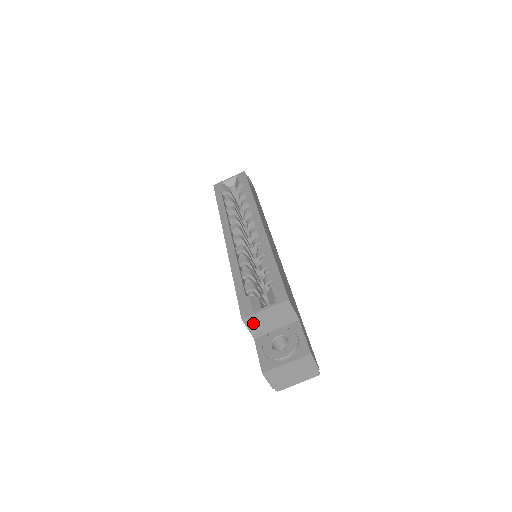
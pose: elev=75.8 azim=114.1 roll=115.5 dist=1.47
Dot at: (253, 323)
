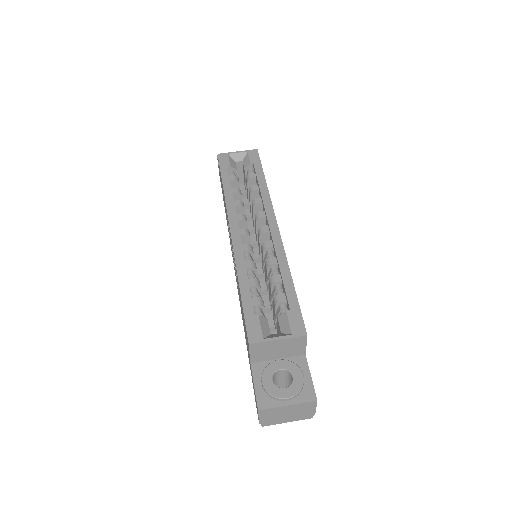
Dot at: (258, 349)
